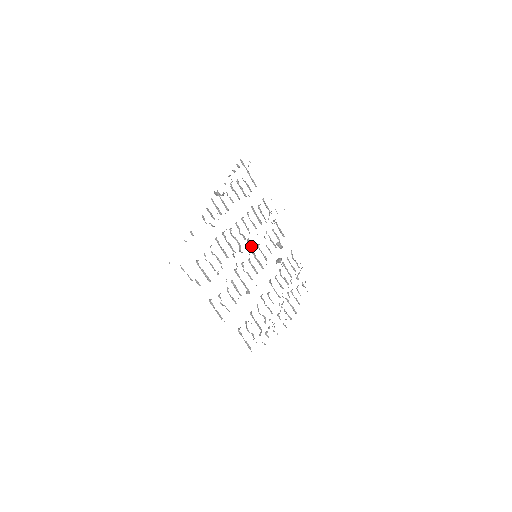
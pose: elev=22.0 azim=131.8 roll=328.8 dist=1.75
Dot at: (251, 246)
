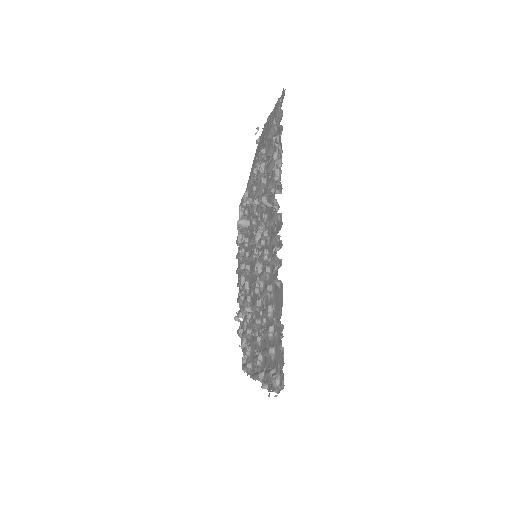
Dot at: (257, 247)
